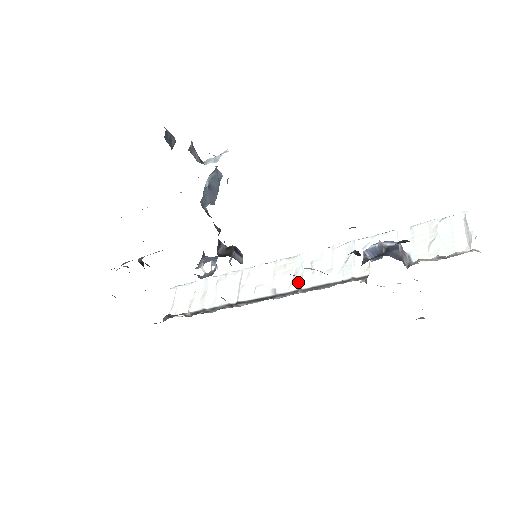
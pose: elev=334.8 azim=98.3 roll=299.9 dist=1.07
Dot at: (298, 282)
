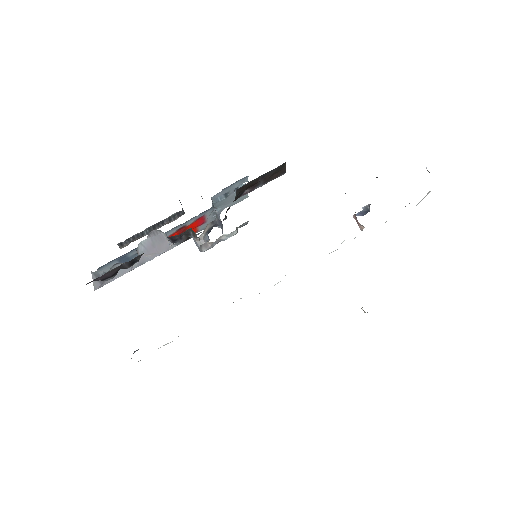
Dot at: occluded
